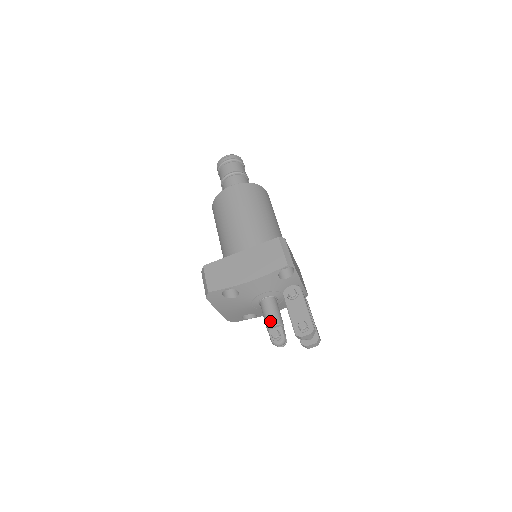
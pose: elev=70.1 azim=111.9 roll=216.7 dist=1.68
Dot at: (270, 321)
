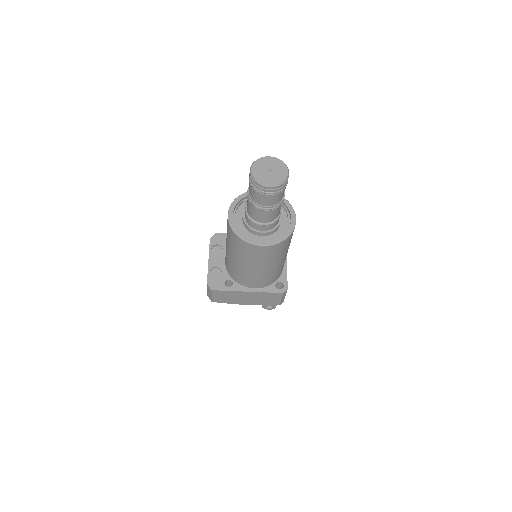
Dot at: occluded
